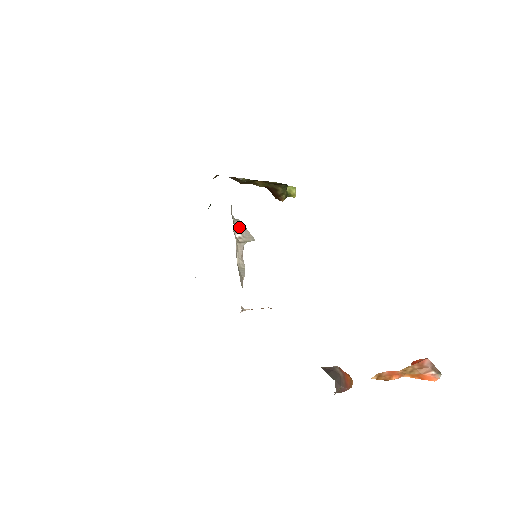
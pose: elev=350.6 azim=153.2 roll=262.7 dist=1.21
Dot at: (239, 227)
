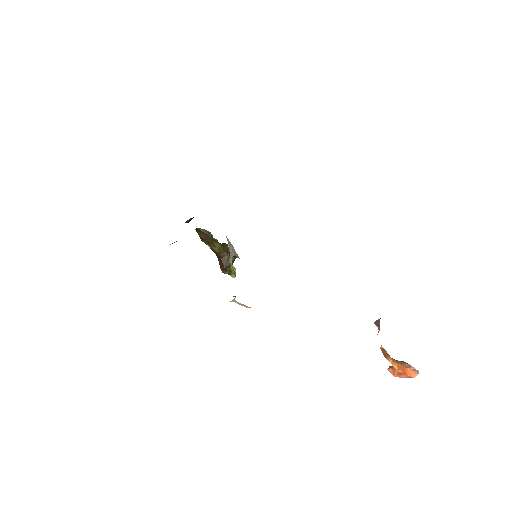
Dot at: (229, 243)
